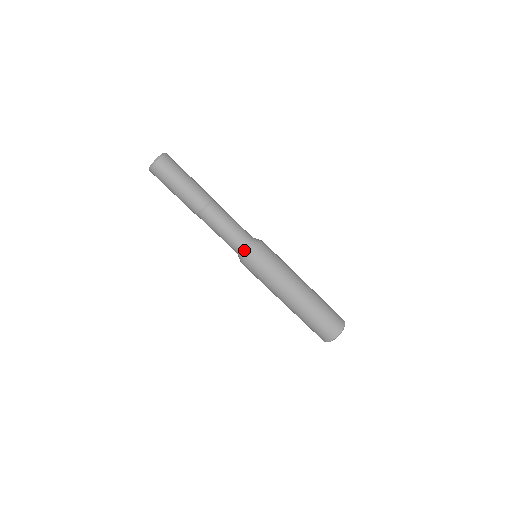
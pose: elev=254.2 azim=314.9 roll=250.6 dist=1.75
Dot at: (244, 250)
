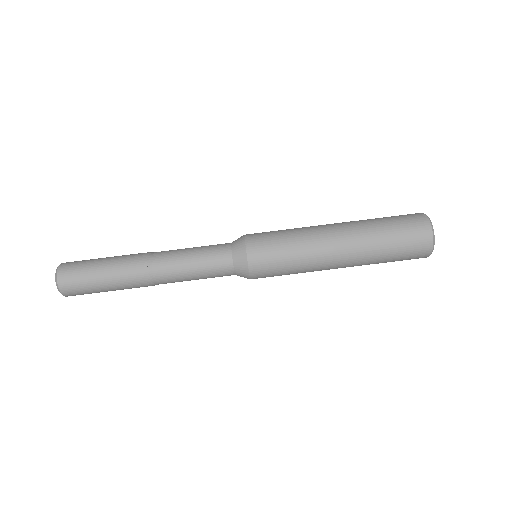
Dot at: (235, 269)
